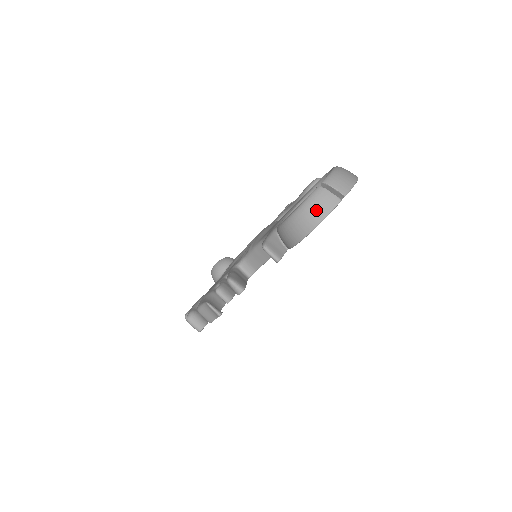
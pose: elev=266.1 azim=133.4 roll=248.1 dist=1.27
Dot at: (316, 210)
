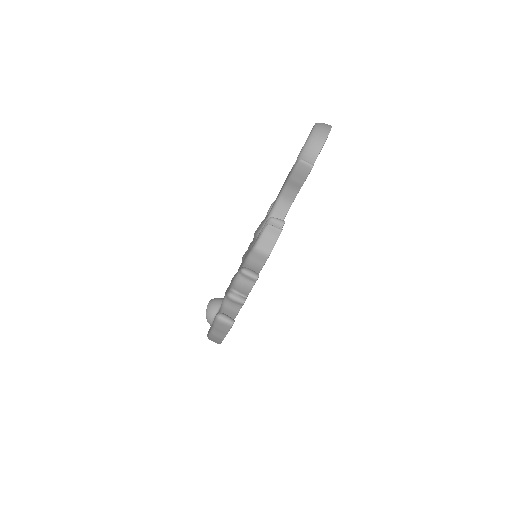
Dot at: (324, 127)
